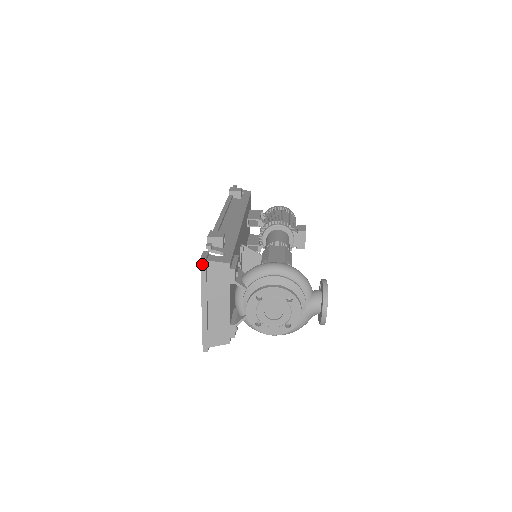
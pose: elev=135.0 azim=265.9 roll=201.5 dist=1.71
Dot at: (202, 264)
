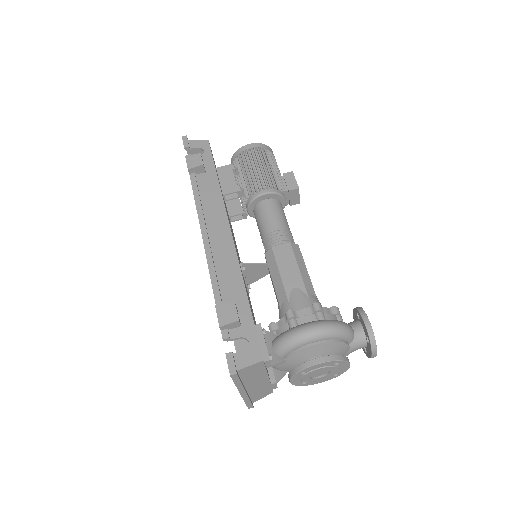
Dot at: (233, 377)
